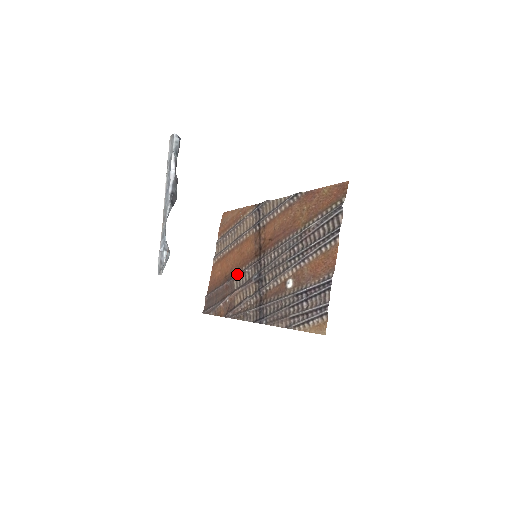
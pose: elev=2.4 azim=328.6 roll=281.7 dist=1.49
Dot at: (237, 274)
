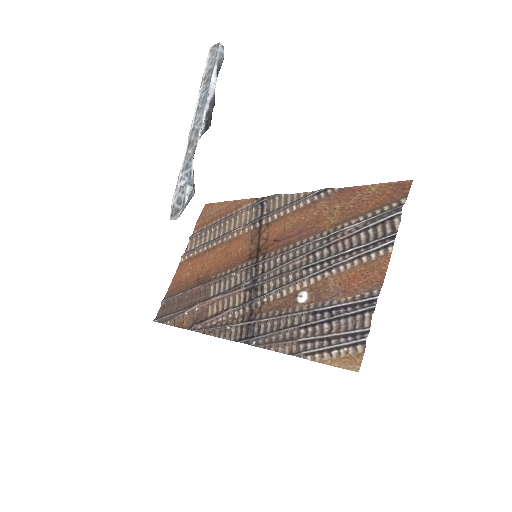
Dot at: (217, 277)
